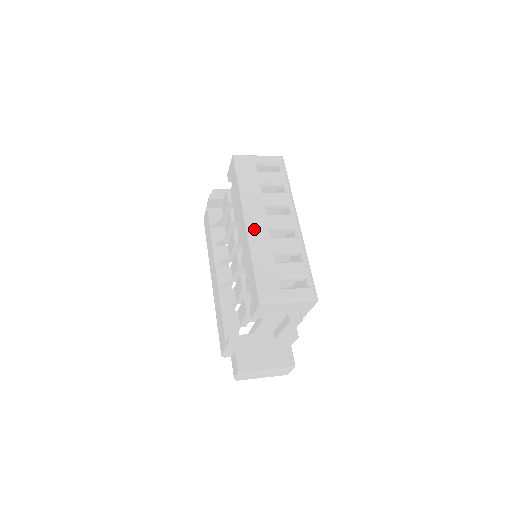
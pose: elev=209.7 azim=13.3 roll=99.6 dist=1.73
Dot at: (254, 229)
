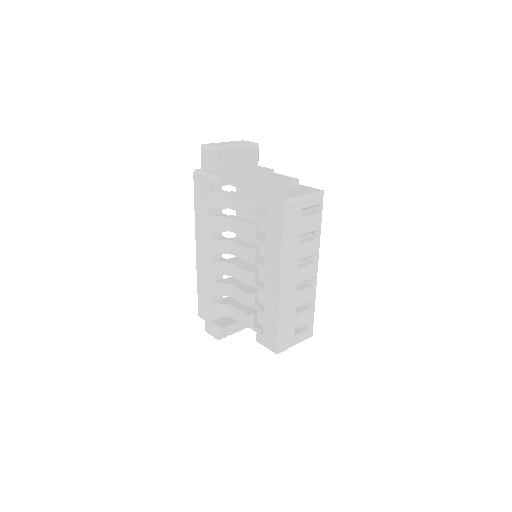
Dot at: (287, 290)
